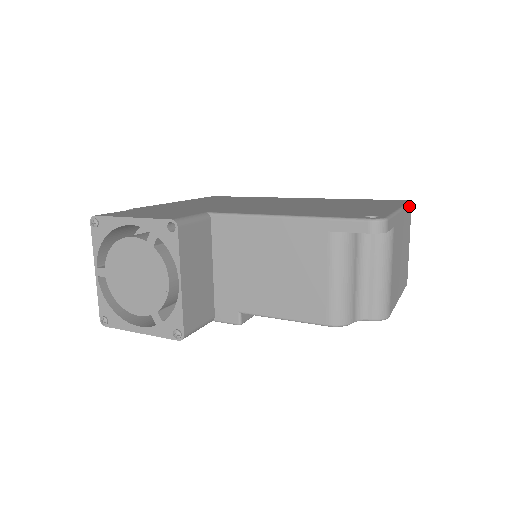
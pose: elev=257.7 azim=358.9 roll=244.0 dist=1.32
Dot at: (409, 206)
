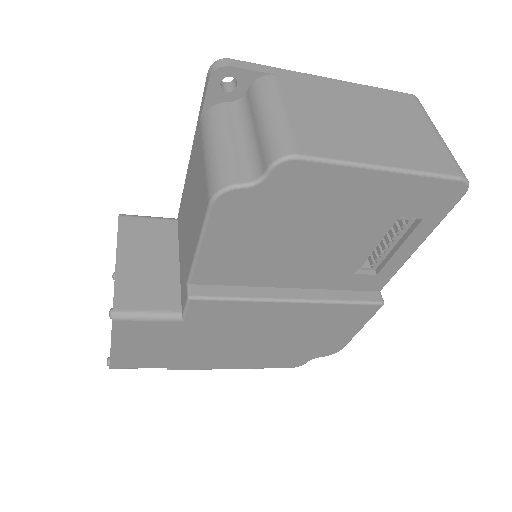
Dot at: (393, 92)
